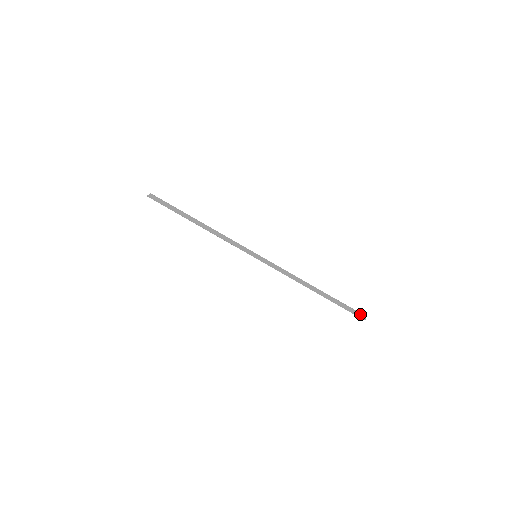
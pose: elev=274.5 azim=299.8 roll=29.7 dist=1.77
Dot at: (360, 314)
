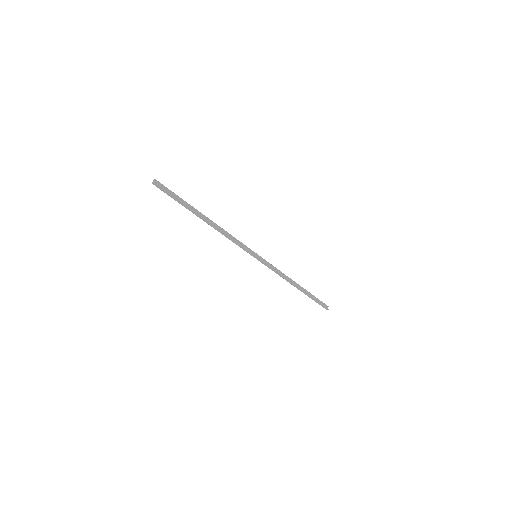
Dot at: (325, 305)
